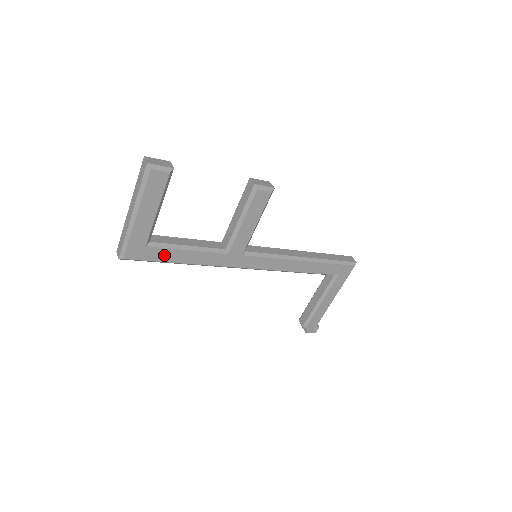
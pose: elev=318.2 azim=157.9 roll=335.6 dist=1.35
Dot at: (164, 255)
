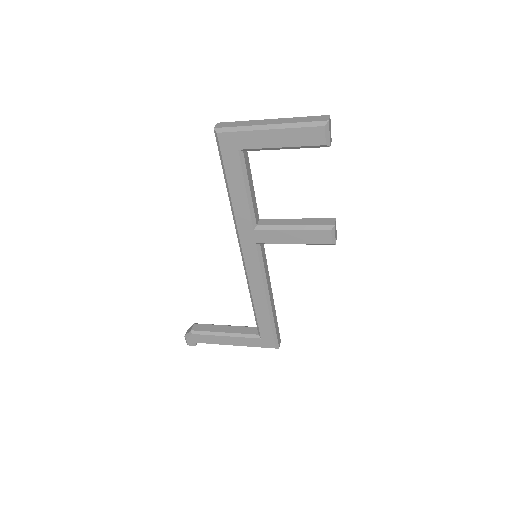
Dot at: (233, 170)
